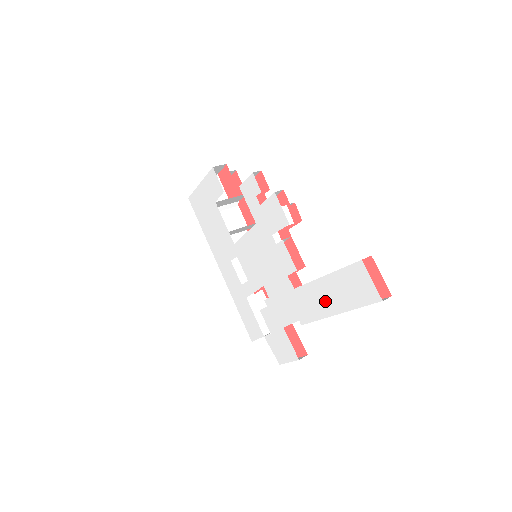
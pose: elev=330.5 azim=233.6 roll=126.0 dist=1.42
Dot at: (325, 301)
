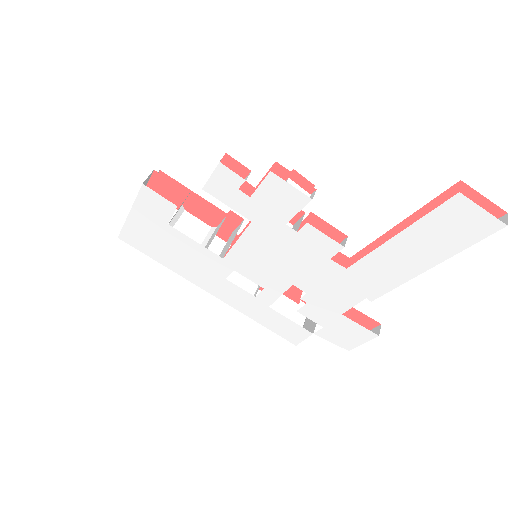
Dot at: (405, 262)
